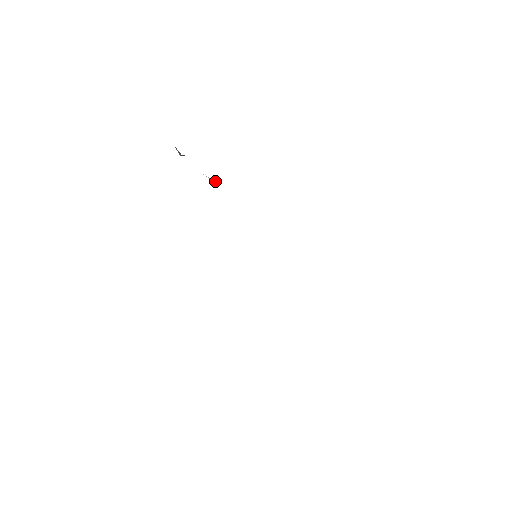
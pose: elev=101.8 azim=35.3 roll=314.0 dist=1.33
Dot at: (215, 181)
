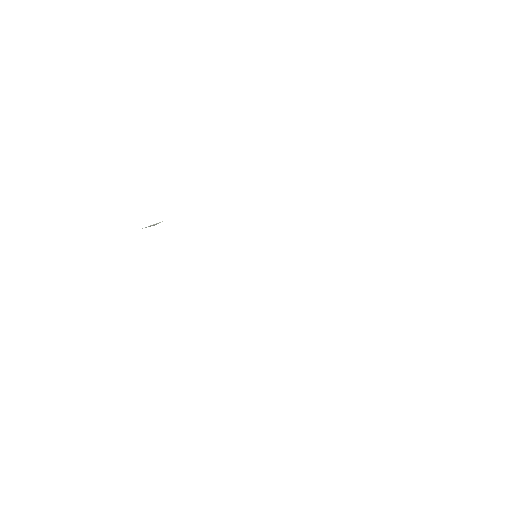
Dot at: occluded
